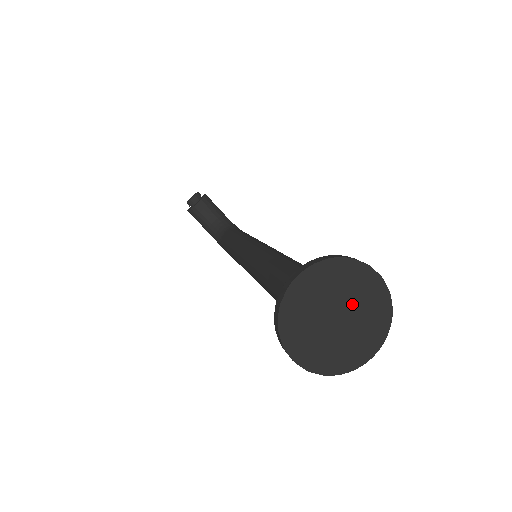
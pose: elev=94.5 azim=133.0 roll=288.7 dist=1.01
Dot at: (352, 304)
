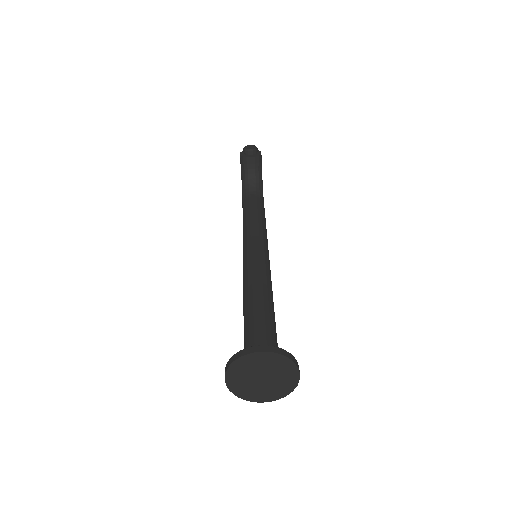
Dot at: (275, 378)
